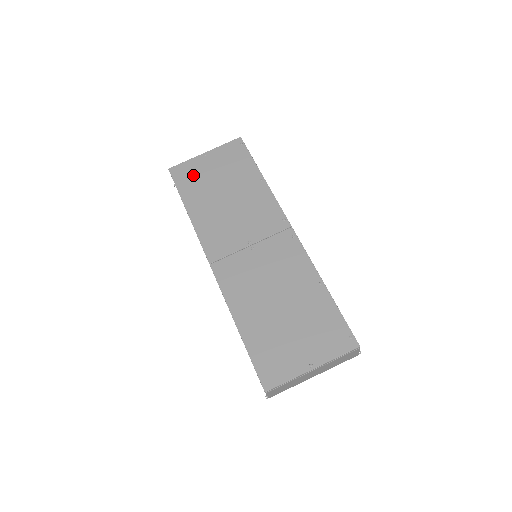
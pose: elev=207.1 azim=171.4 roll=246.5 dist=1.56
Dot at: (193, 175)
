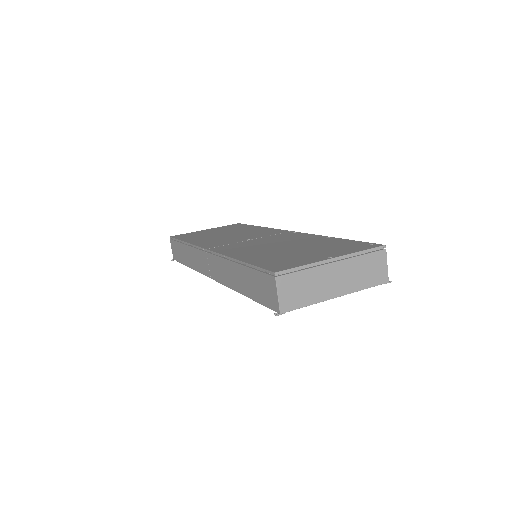
Dot at: (193, 234)
